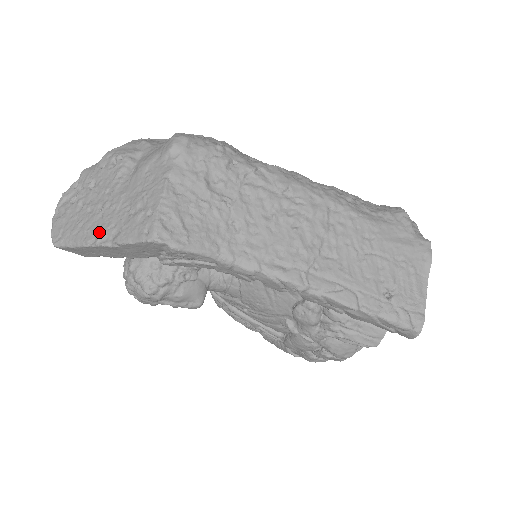
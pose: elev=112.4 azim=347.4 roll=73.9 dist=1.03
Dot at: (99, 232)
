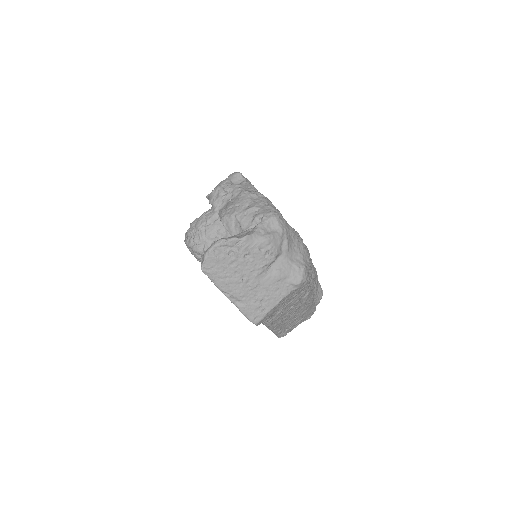
Dot at: (234, 294)
